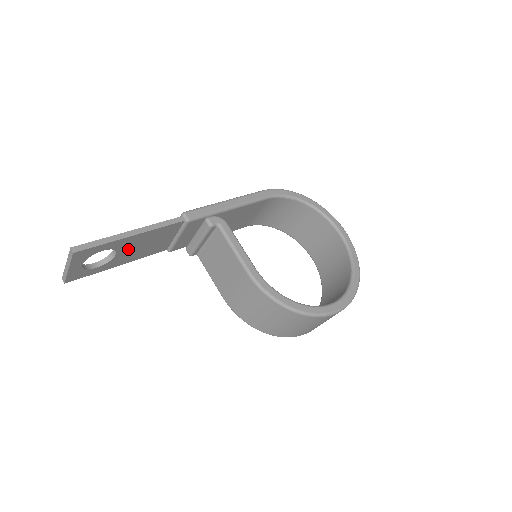
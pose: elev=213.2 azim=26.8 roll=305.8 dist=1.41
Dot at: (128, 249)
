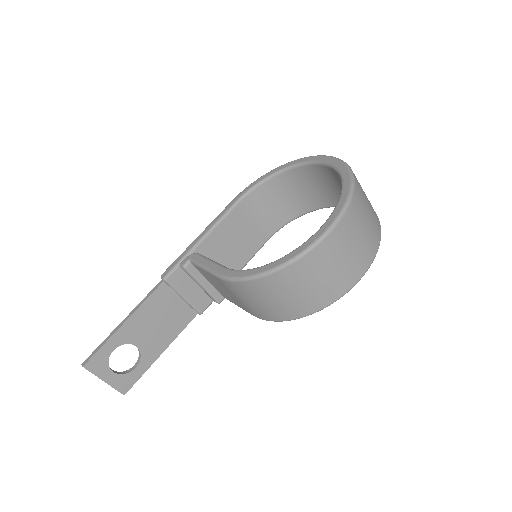
Dot at: (143, 336)
